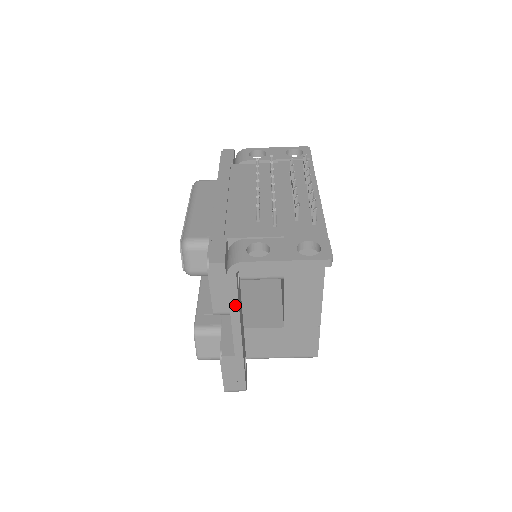
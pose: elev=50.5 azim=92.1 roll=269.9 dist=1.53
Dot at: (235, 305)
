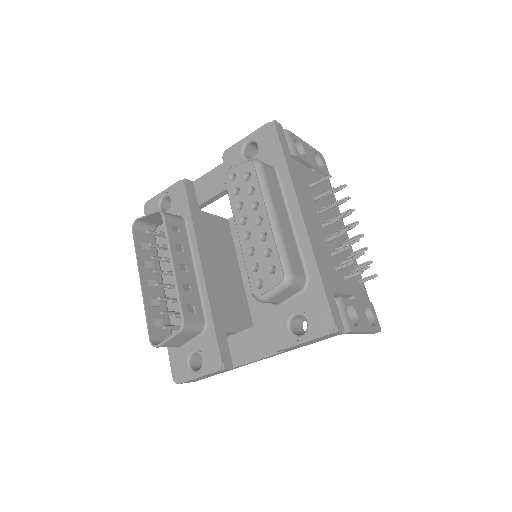
Dot at: occluded
